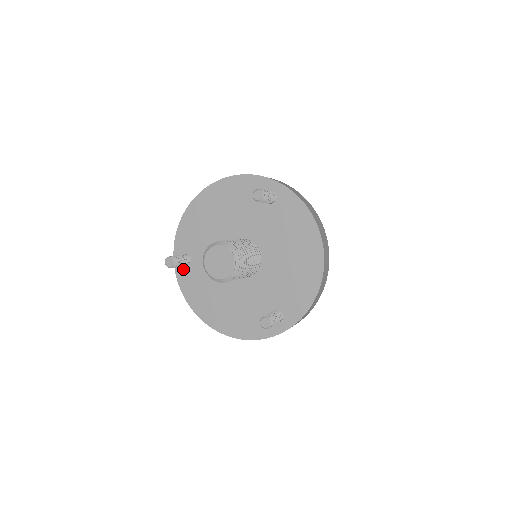
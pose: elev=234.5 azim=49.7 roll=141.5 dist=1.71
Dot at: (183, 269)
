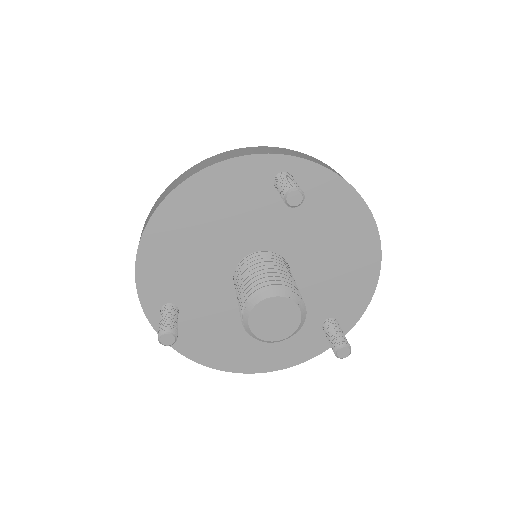
Dot at: occluded
